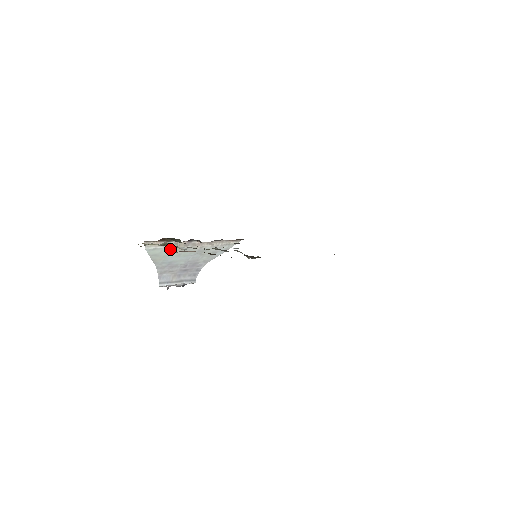
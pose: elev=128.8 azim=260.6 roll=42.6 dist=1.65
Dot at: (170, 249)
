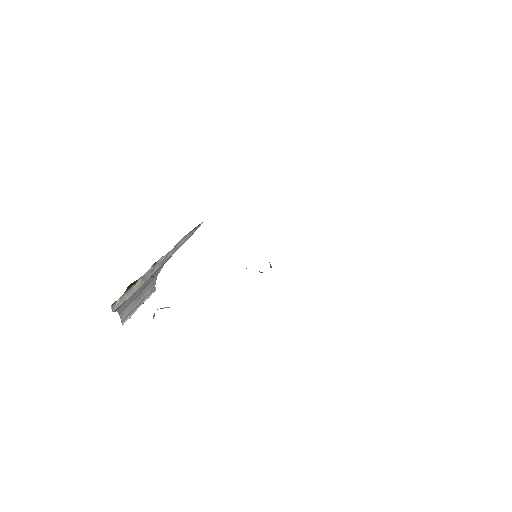
Dot at: (137, 288)
